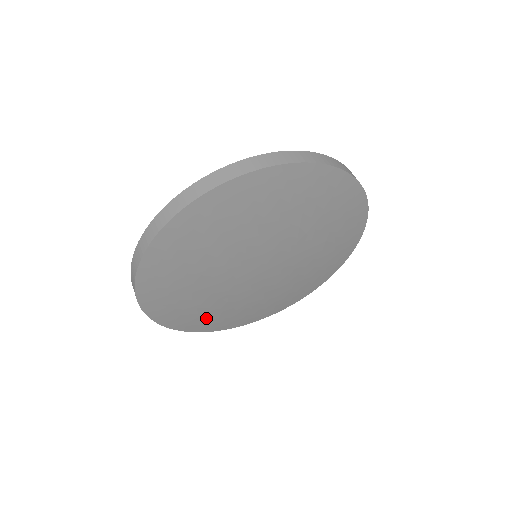
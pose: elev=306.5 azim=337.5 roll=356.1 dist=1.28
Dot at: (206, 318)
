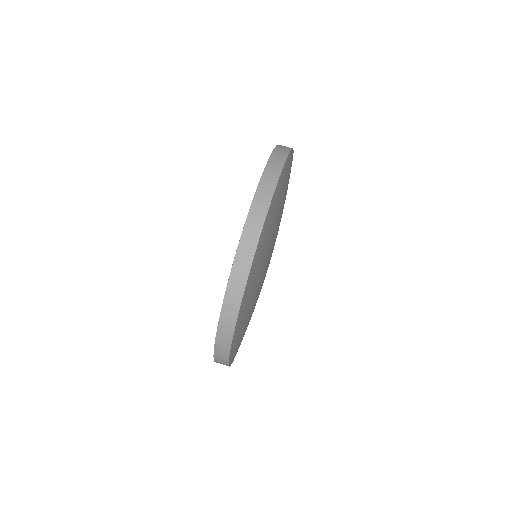
Dot at: occluded
